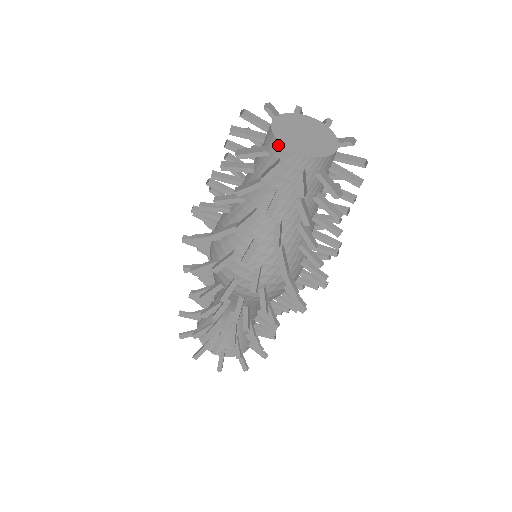
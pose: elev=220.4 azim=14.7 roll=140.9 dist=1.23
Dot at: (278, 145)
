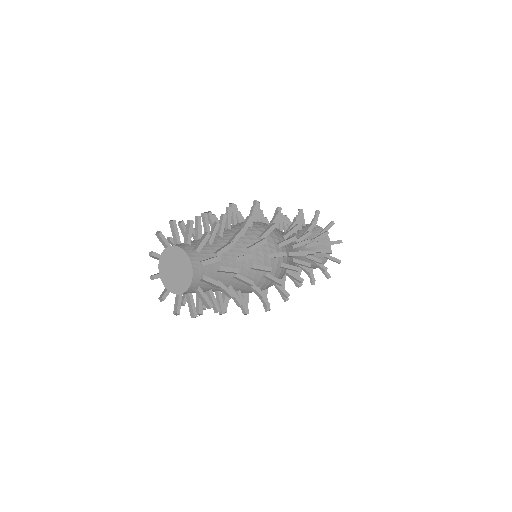
Dot at: (160, 266)
